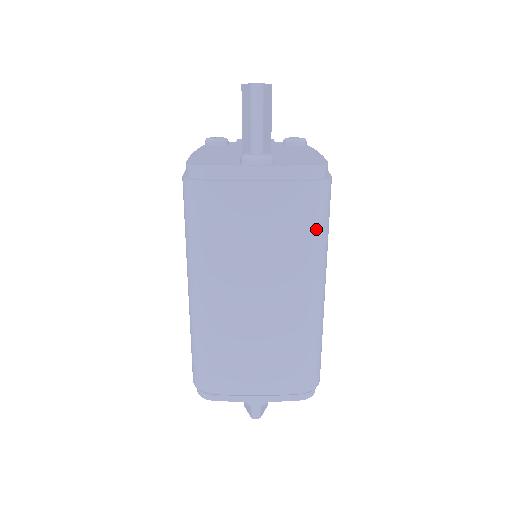
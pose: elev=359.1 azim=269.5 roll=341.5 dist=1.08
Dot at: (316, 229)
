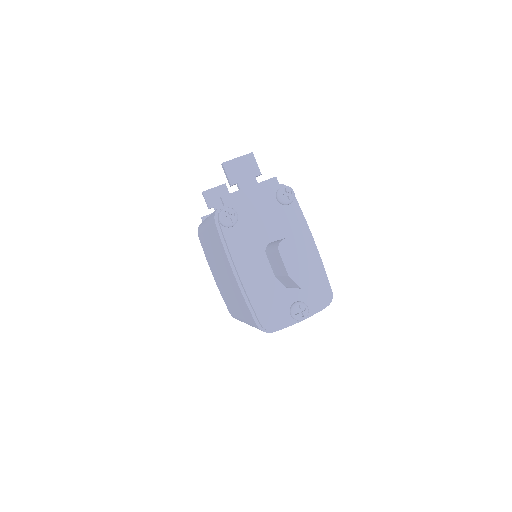
Dot at: occluded
